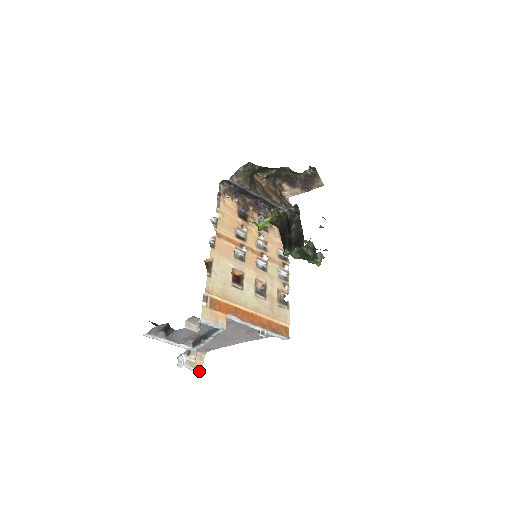
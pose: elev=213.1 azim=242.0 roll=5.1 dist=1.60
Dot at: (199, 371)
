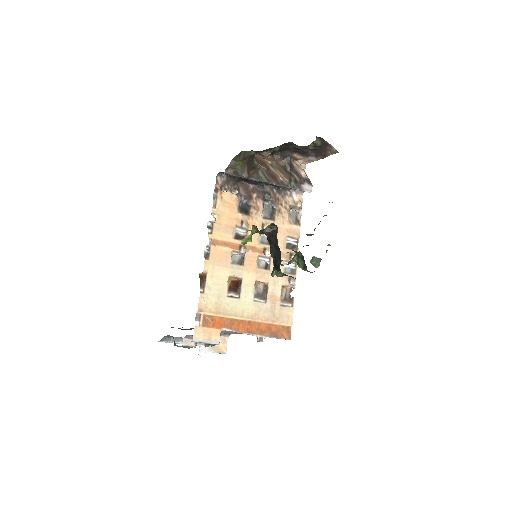
Dot at: occluded
